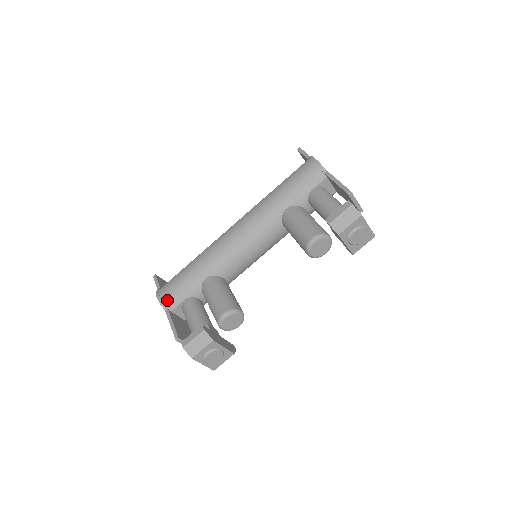
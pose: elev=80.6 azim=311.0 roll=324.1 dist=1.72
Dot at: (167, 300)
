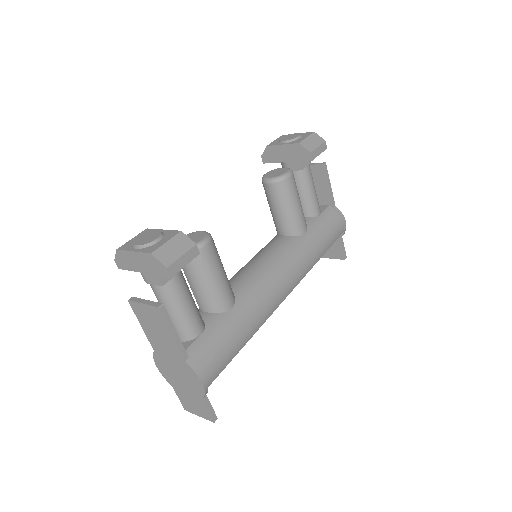
Dot at: occluded
